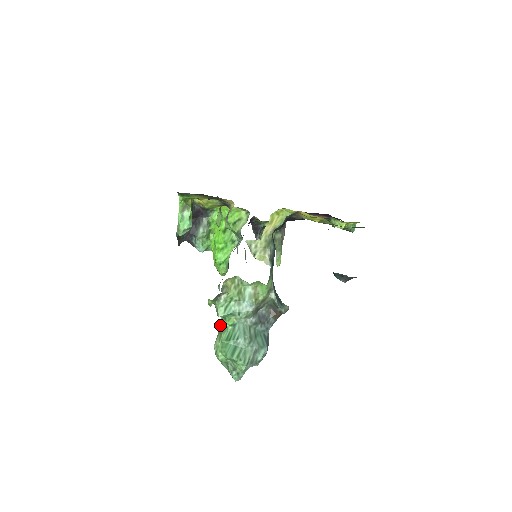
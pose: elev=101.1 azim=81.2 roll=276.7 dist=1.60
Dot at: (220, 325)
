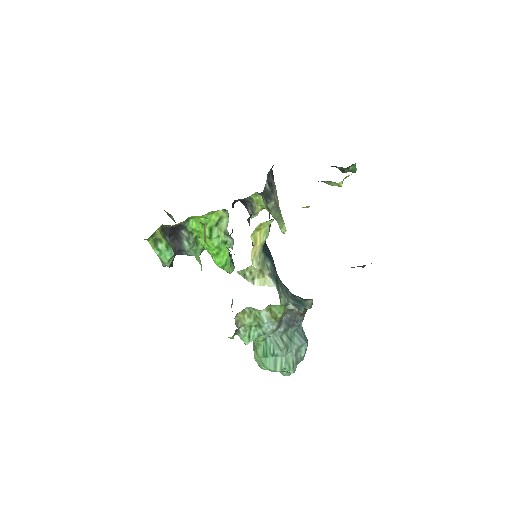
Dot at: occluded
